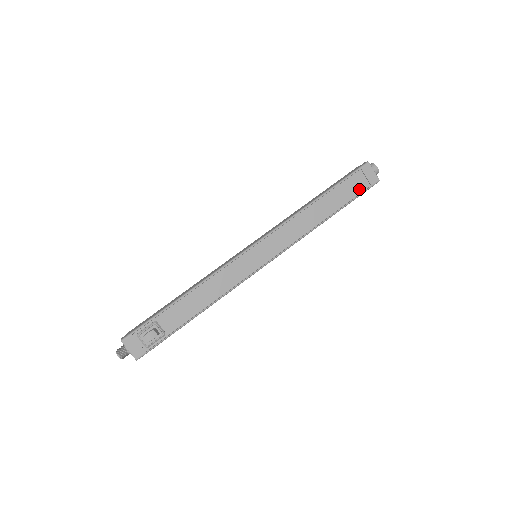
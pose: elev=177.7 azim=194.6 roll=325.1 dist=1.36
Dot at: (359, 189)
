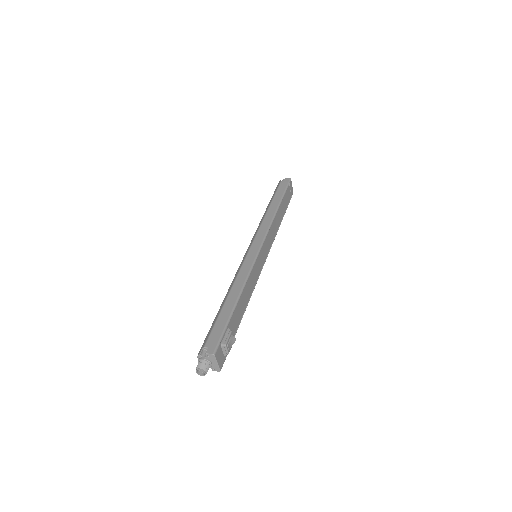
Dot at: (289, 199)
